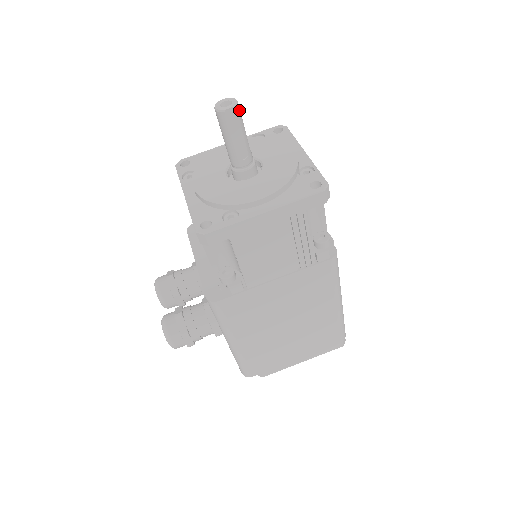
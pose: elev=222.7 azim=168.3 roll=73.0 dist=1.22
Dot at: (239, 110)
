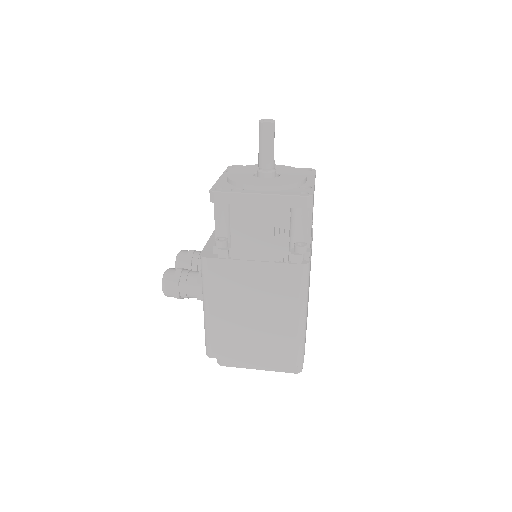
Dot at: (274, 127)
